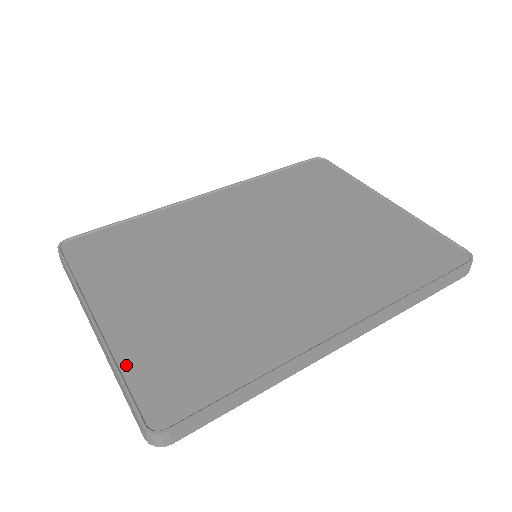
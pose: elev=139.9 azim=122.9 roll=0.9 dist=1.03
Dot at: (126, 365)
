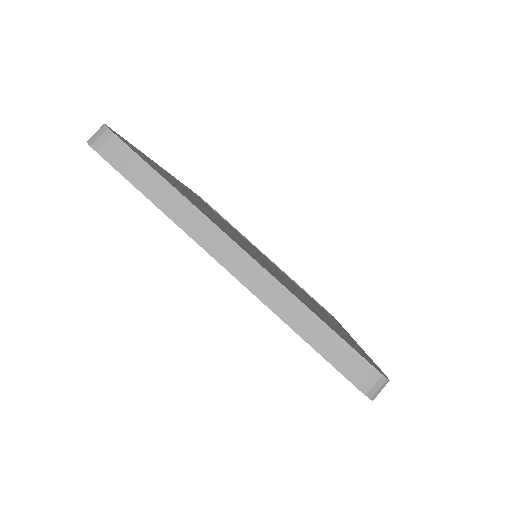
Dot at: occluded
